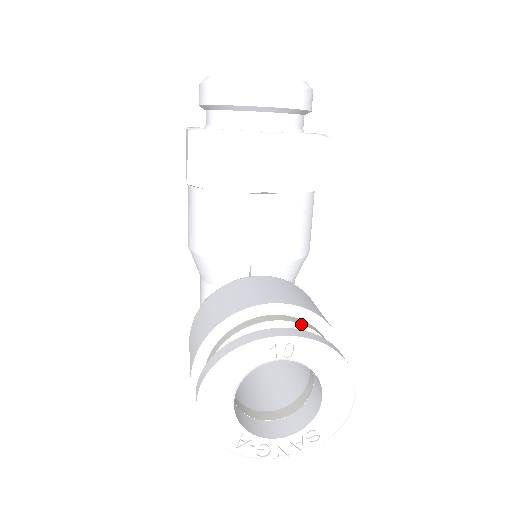
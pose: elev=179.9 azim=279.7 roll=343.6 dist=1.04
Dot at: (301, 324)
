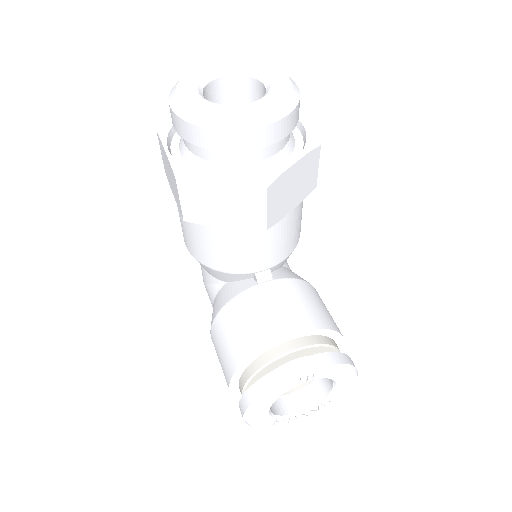
Dot at: (314, 345)
